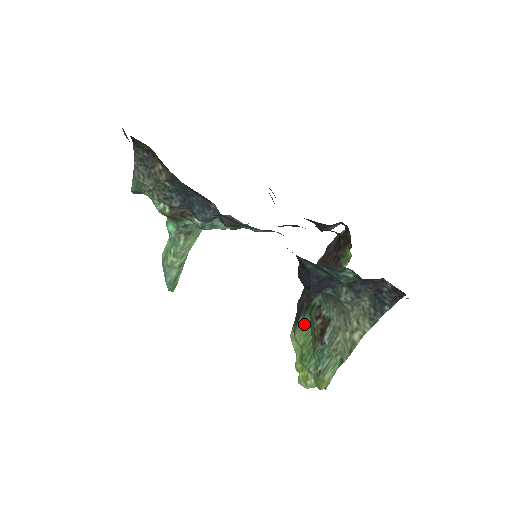
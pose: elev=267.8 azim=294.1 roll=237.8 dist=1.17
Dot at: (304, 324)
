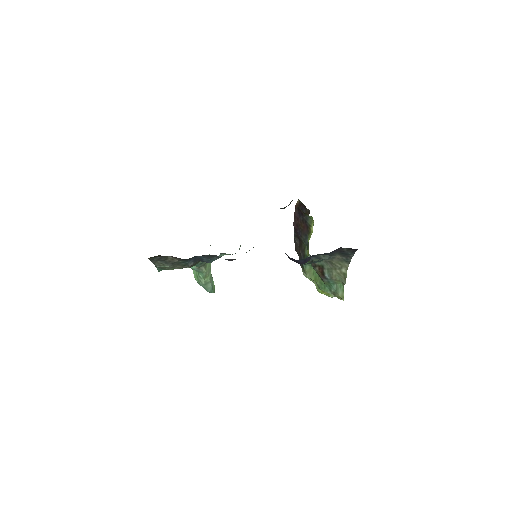
Dot at: (308, 268)
